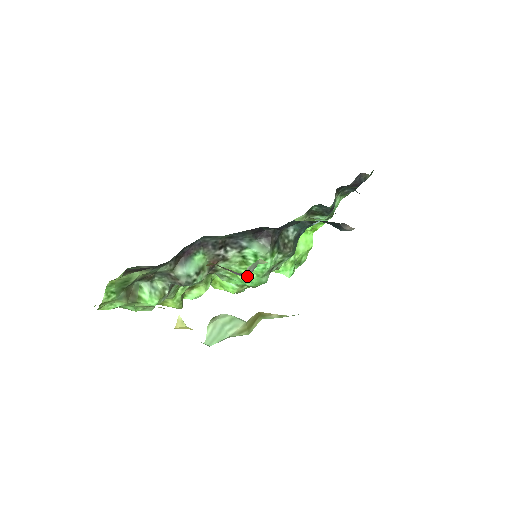
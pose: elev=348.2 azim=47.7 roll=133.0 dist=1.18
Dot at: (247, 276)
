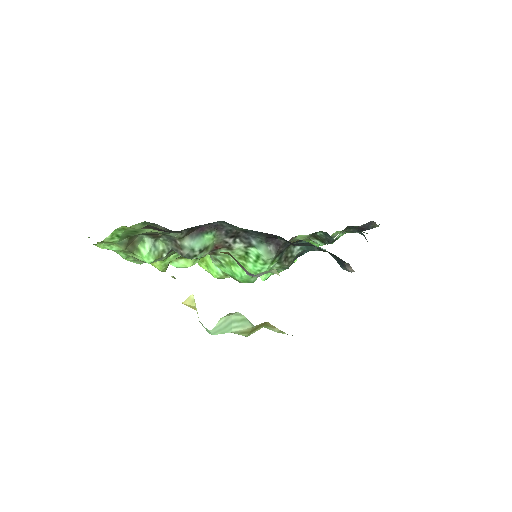
Dot at: (240, 270)
